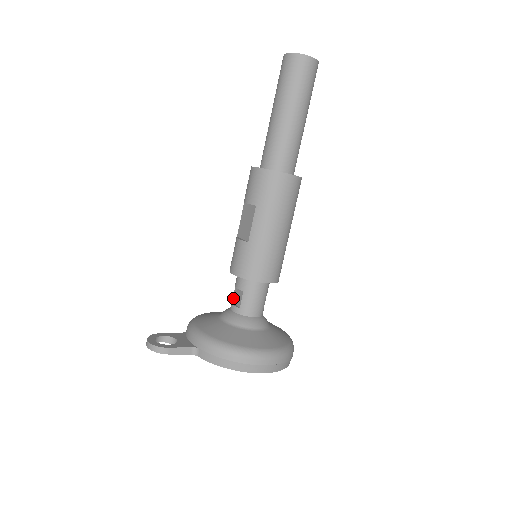
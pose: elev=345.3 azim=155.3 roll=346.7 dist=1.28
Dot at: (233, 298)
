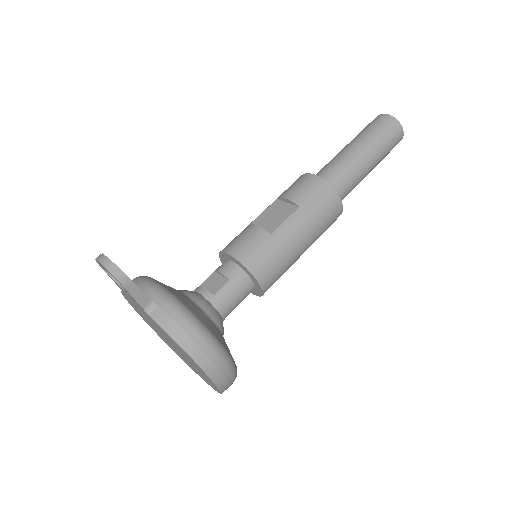
Dot at: (204, 283)
